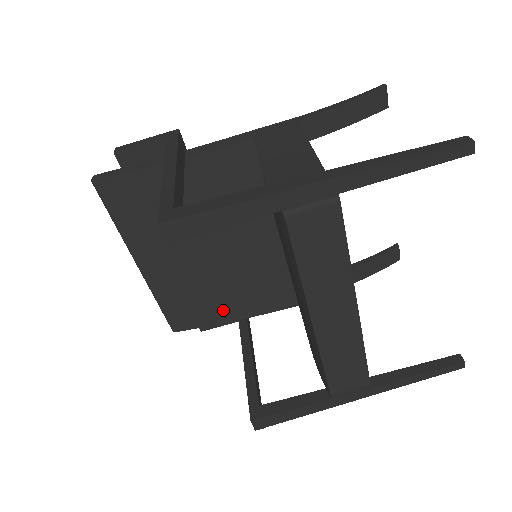
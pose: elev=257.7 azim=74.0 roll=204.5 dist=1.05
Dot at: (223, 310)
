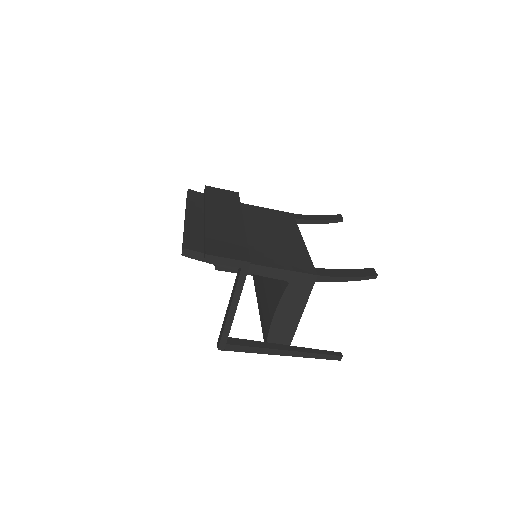
Dot at: occluded
